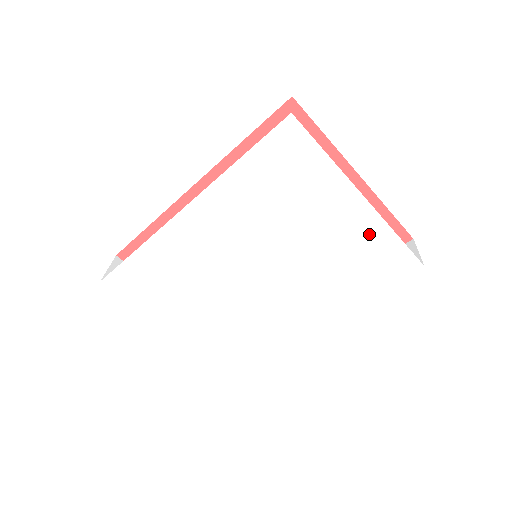
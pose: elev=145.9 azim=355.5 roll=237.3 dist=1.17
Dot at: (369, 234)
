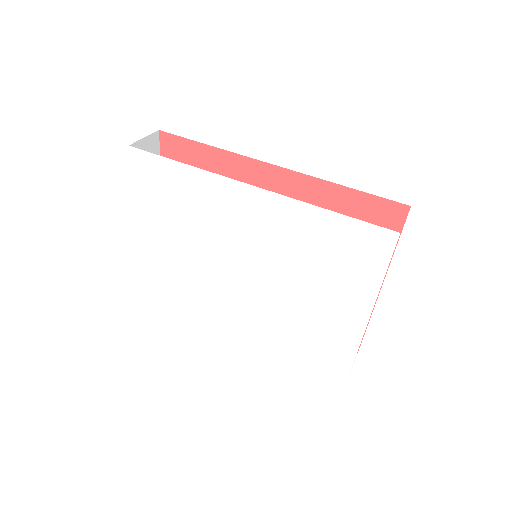
Dot at: (341, 337)
